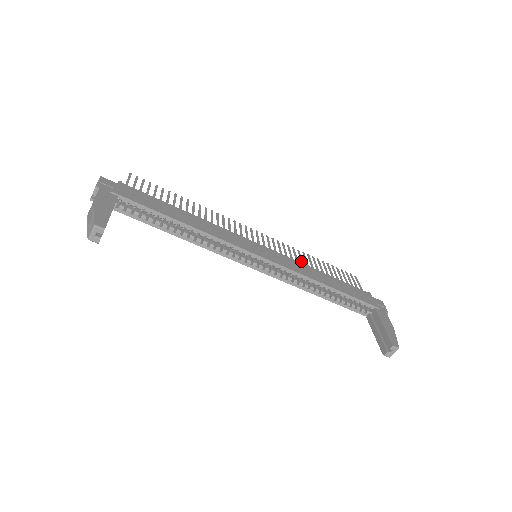
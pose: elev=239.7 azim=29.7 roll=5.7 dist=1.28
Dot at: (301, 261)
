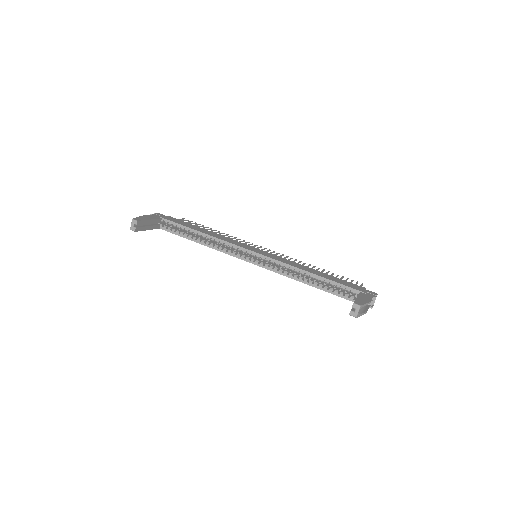
Dot at: occluded
